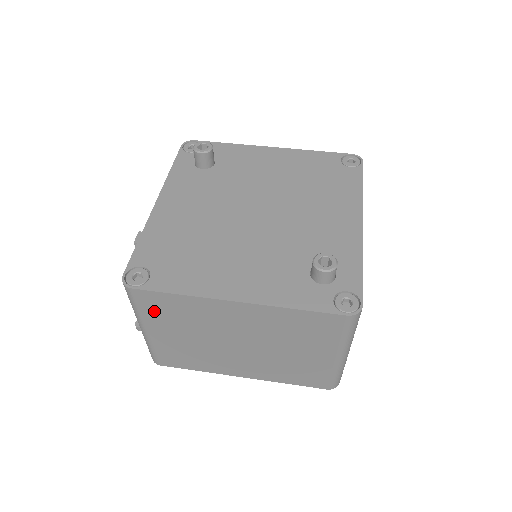
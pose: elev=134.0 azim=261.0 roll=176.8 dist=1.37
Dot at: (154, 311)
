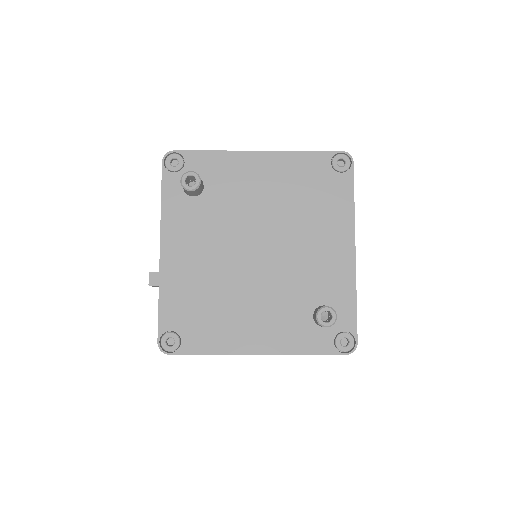
Dot at: occluded
